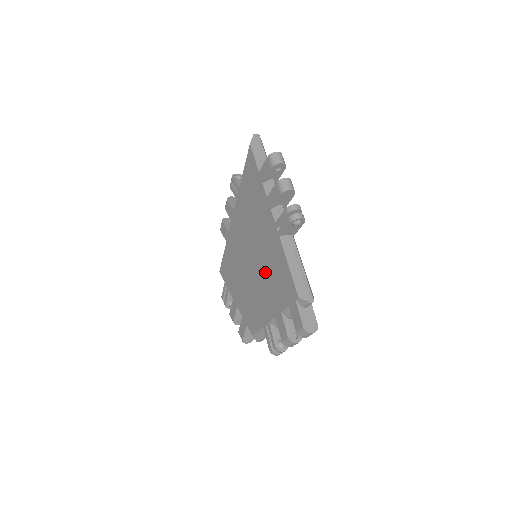
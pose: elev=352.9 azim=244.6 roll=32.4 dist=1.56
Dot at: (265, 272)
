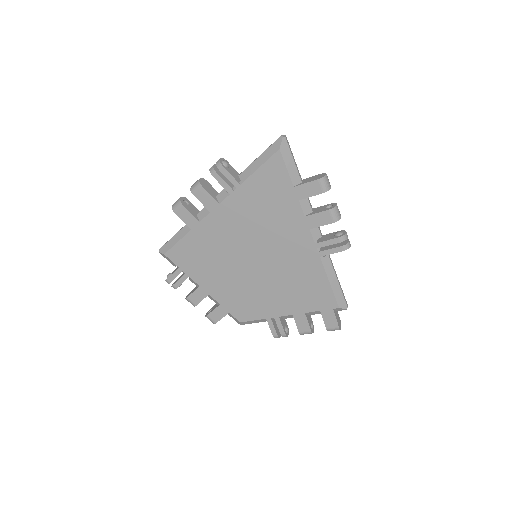
Dot at: (283, 278)
